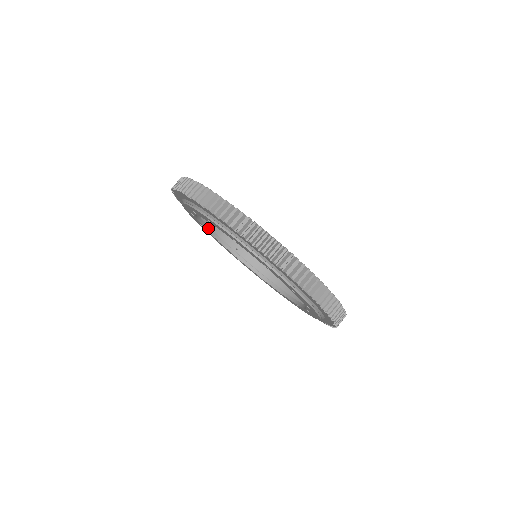
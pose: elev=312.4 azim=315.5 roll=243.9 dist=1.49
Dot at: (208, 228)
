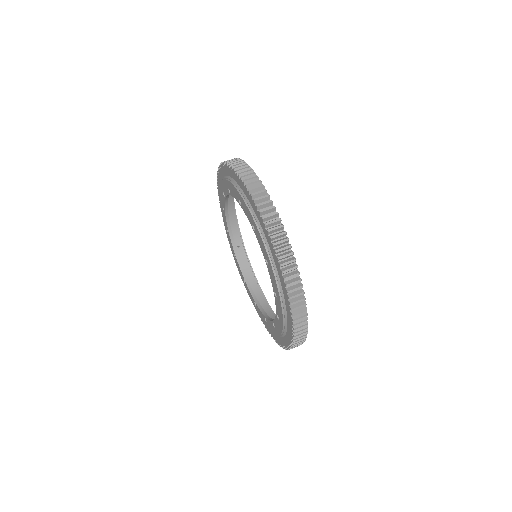
Dot at: (227, 215)
